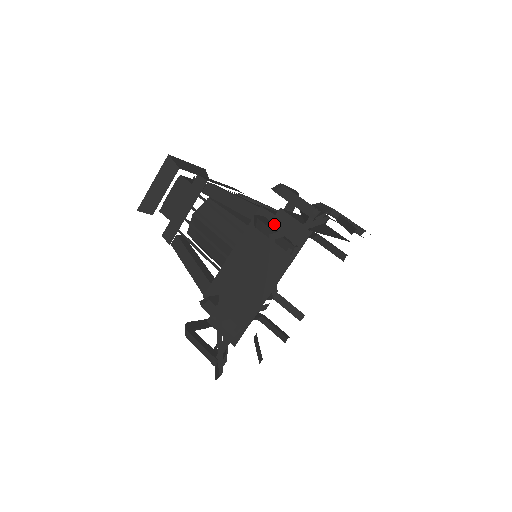
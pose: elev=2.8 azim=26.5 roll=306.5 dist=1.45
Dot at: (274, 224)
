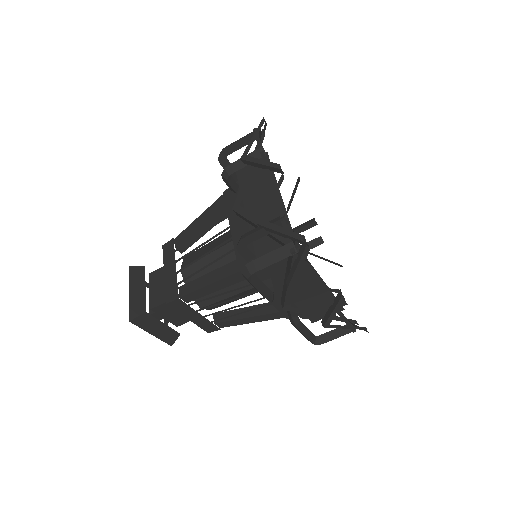
Dot at: (240, 176)
